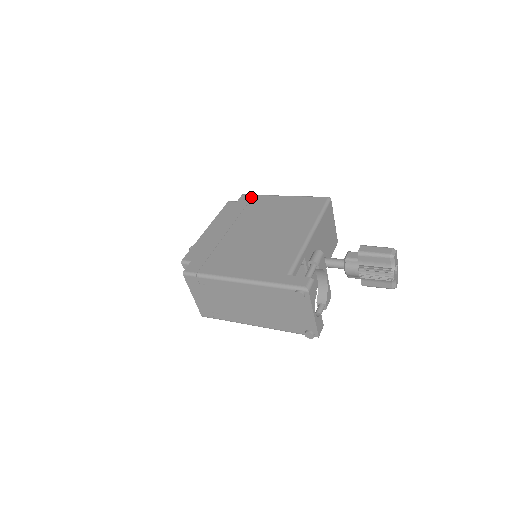
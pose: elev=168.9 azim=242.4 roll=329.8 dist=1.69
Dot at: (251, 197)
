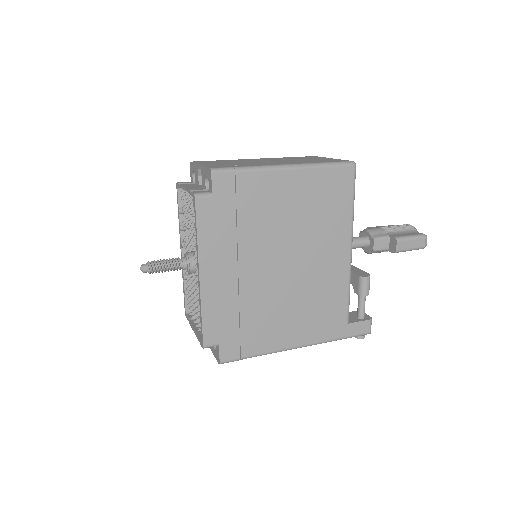
Dot at: (233, 180)
